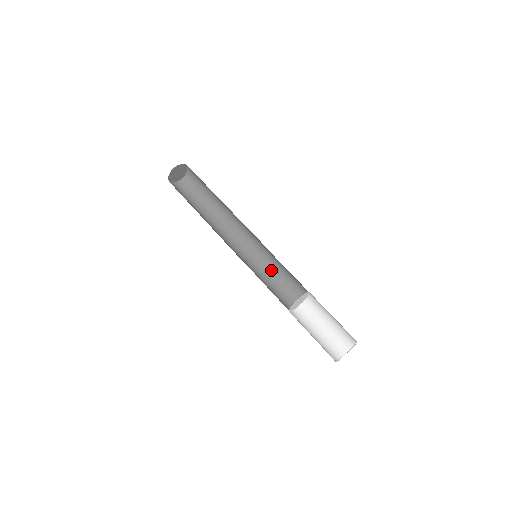
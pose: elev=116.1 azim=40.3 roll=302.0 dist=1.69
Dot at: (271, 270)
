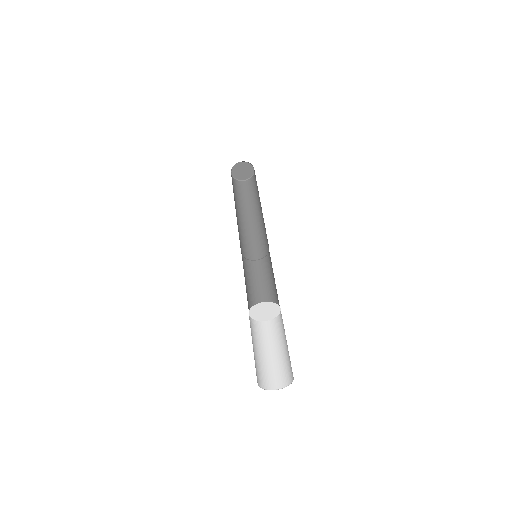
Dot at: (269, 275)
